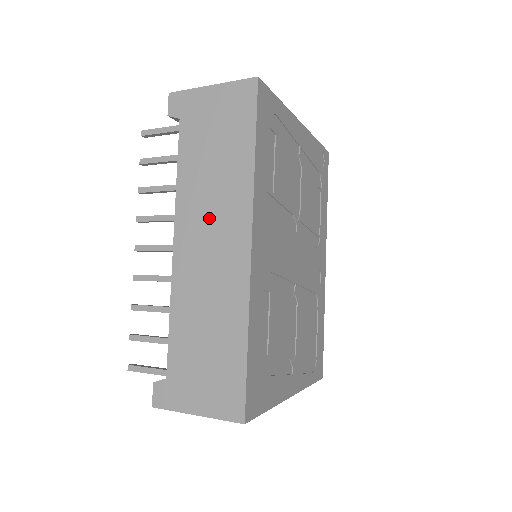
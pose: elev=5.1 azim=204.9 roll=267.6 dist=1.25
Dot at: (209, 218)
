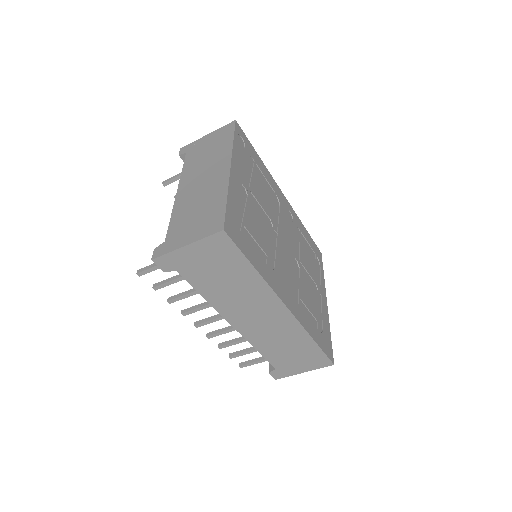
Dot at: (248, 308)
